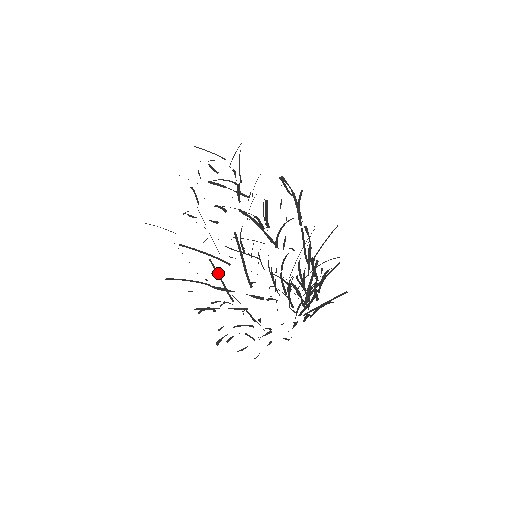
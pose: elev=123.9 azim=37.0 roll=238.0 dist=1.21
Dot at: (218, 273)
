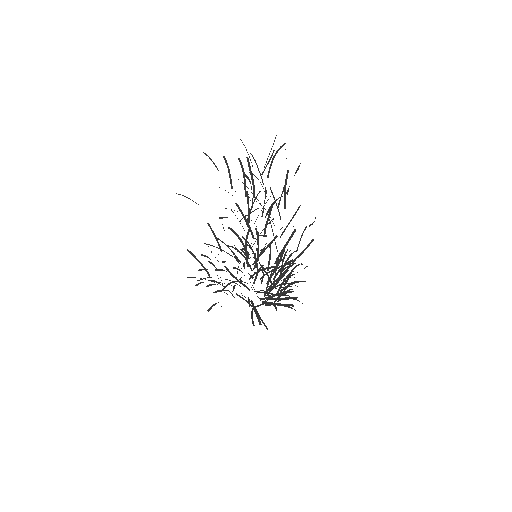
Dot at: occluded
